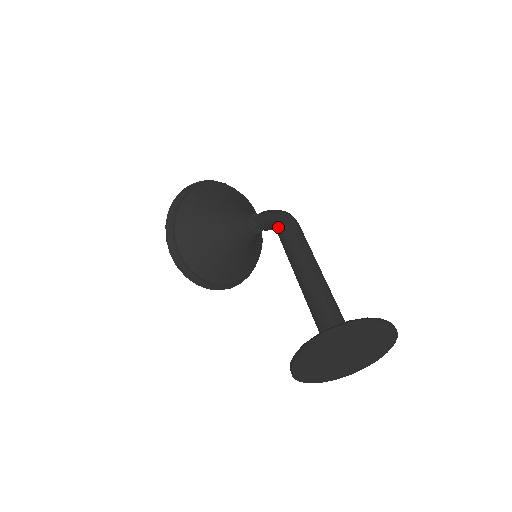
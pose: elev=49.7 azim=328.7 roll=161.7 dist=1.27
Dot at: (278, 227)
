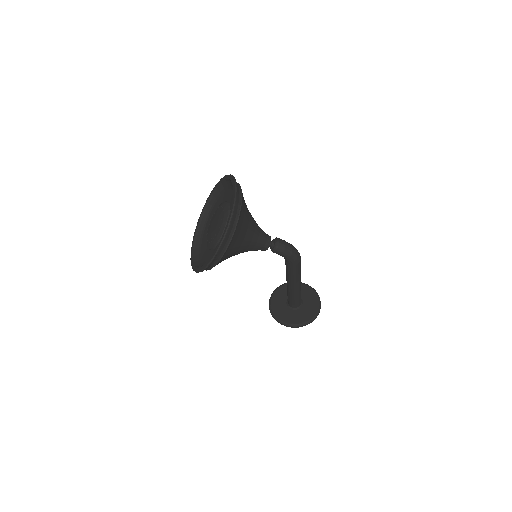
Dot at: (292, 265)
